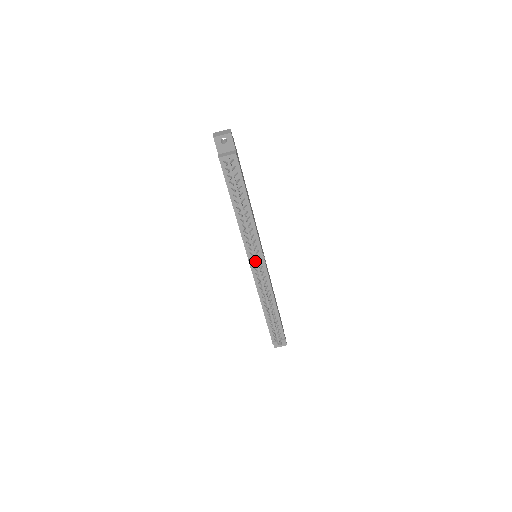
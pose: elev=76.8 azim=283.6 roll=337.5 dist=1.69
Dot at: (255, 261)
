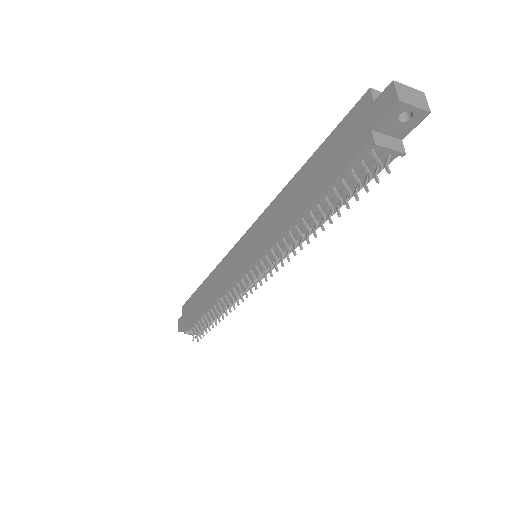
Dot at: occluded
